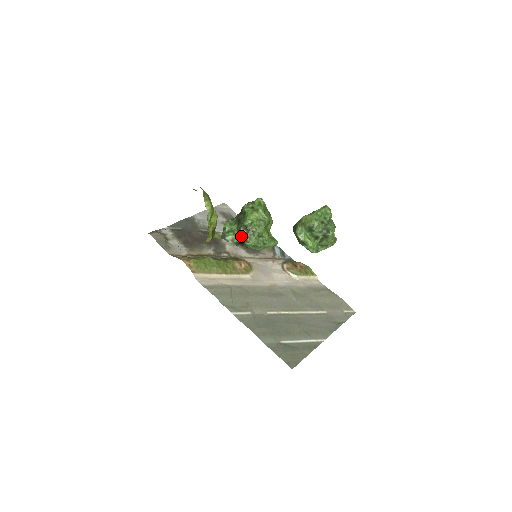
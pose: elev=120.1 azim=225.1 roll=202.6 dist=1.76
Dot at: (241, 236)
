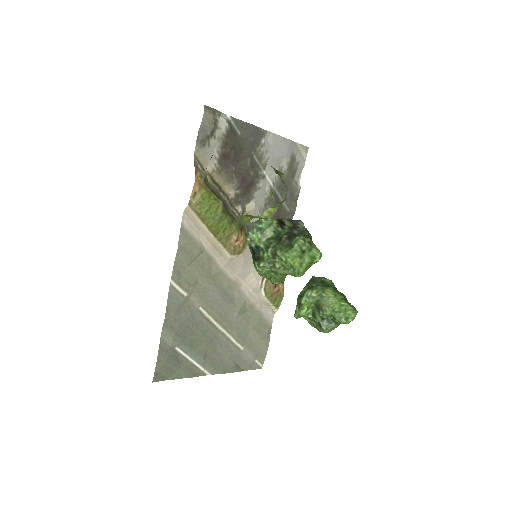
Dot at: (262, 251)
